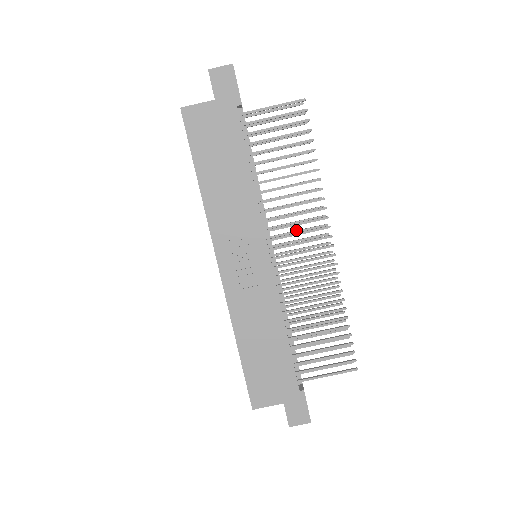
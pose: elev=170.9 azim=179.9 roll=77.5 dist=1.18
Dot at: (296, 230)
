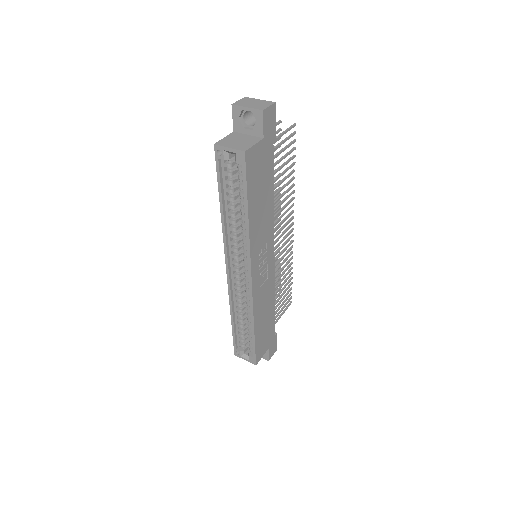
Dot at: occluded
